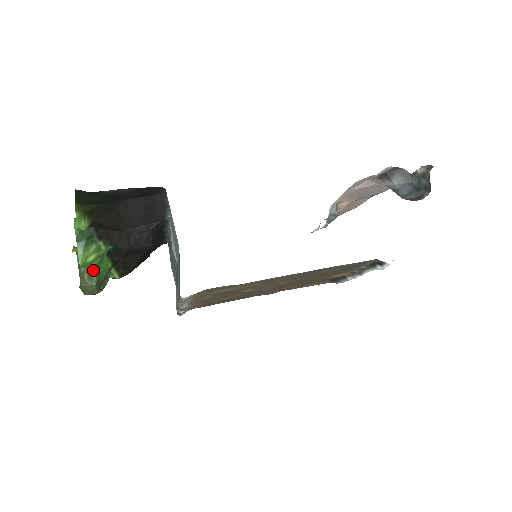
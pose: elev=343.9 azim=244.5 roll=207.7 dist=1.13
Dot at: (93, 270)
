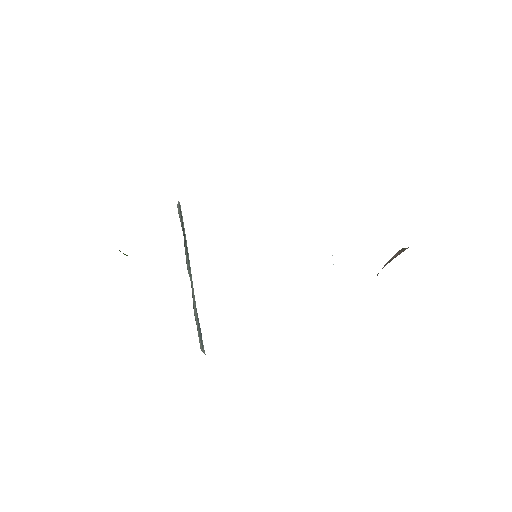
Dot at: occluded
